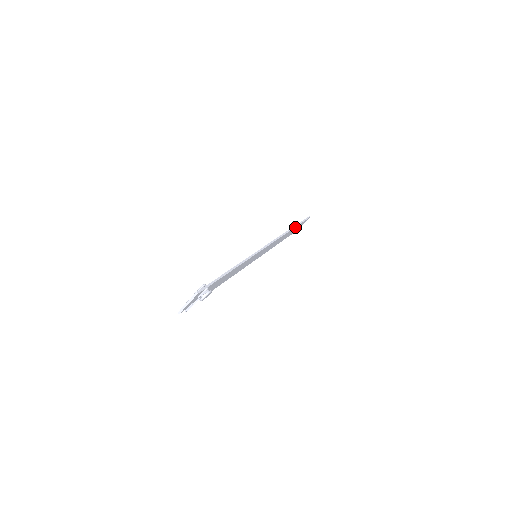
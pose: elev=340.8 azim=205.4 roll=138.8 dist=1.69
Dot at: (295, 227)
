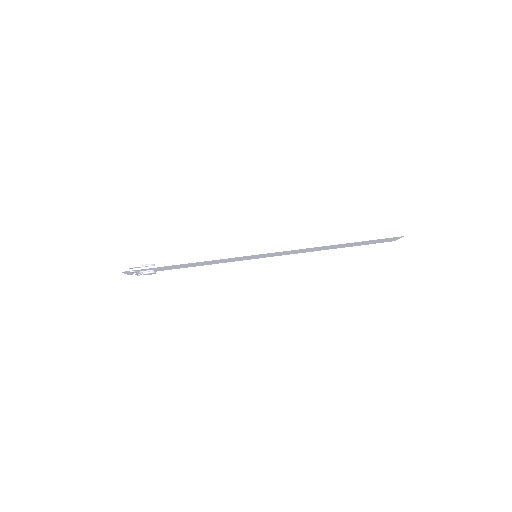
Dot at: (352, 242)
